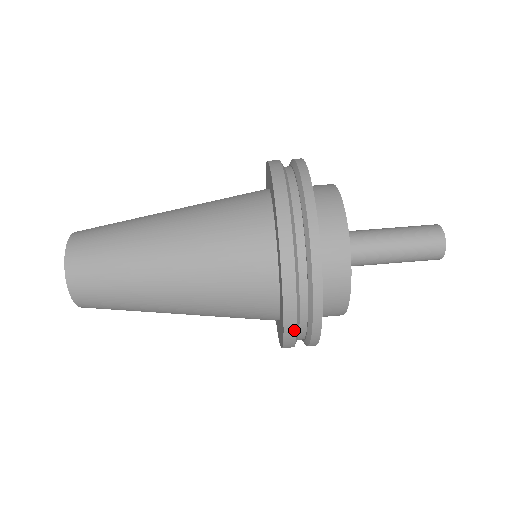
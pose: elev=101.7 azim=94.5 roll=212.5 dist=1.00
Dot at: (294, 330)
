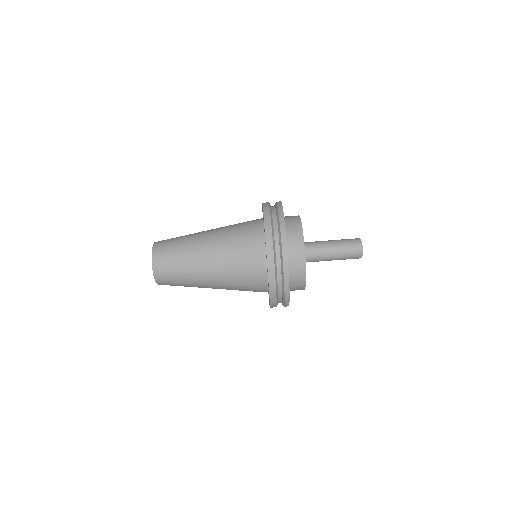
Dot at: (275, 297)
